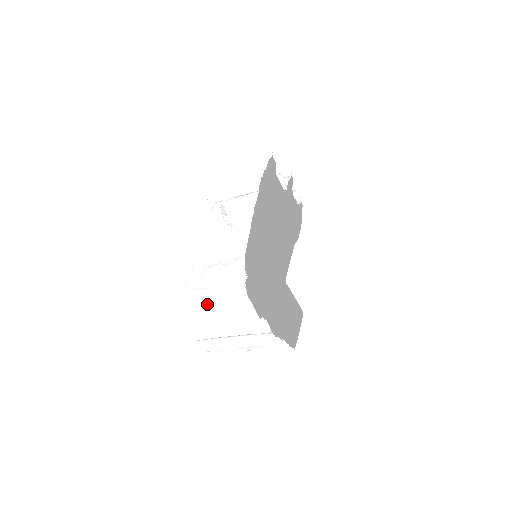
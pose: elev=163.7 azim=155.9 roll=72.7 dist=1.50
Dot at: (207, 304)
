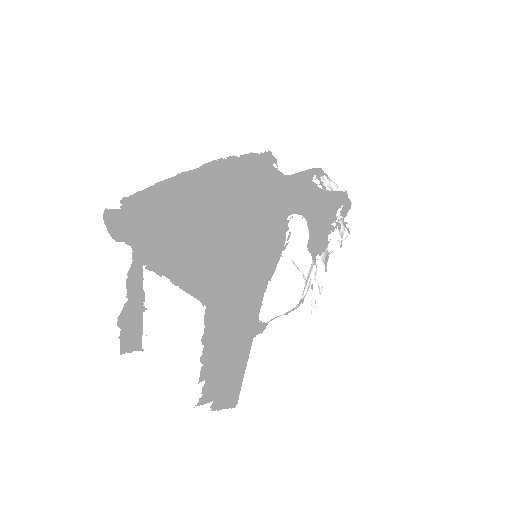
Dot at: occluded
